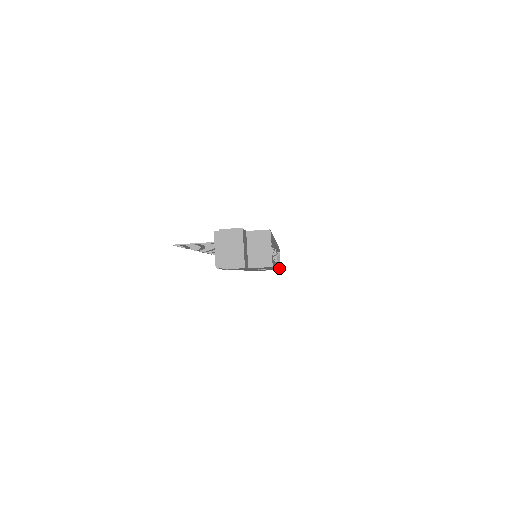
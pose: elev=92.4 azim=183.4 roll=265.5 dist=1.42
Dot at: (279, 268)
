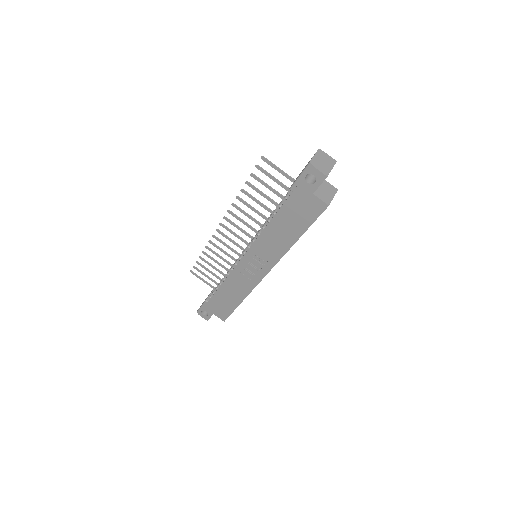
Dot at: occluded
